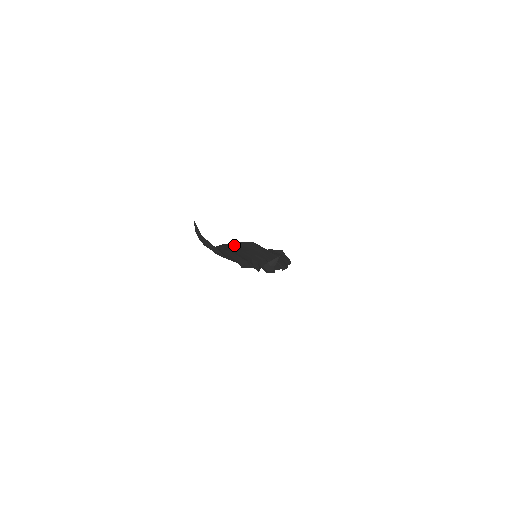
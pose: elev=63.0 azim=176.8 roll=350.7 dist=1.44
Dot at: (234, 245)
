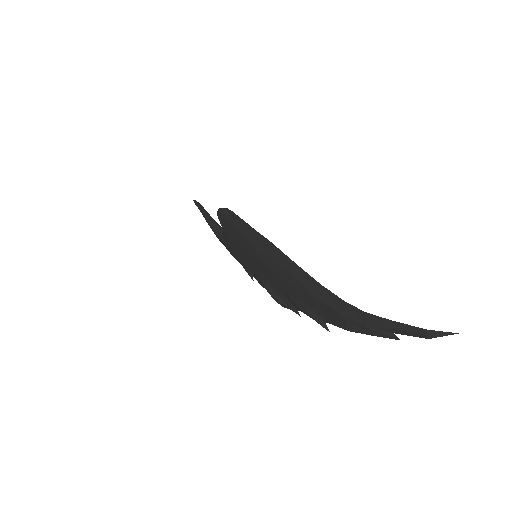
Dot at: occluded
